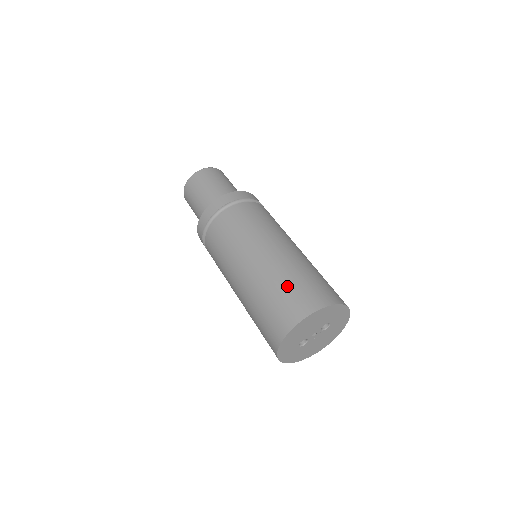
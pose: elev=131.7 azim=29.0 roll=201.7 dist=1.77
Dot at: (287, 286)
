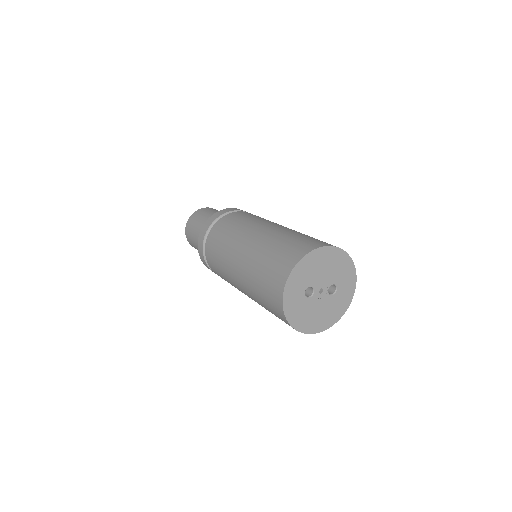
Dot at: (307, 236)
